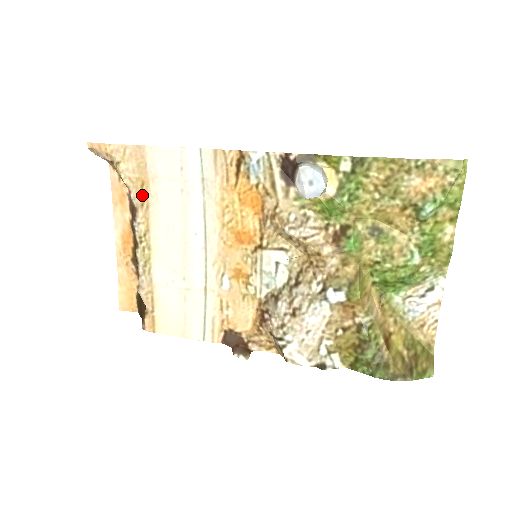
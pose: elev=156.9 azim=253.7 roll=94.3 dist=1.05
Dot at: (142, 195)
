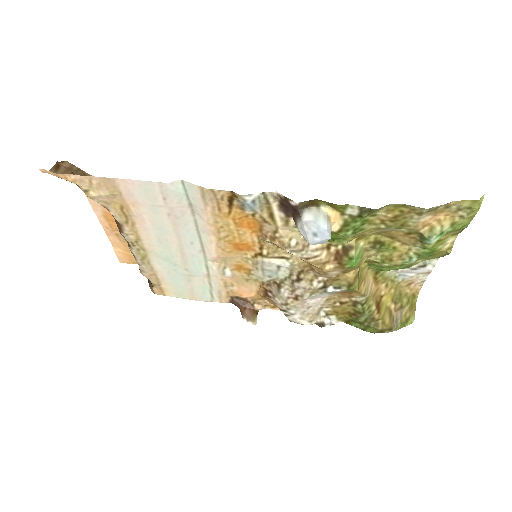
Dot at: (124, 215)
